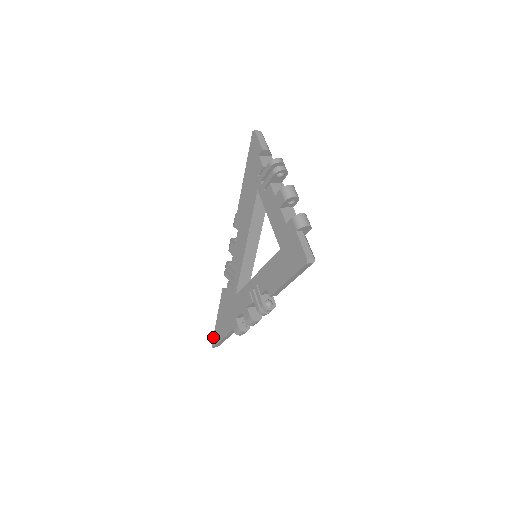
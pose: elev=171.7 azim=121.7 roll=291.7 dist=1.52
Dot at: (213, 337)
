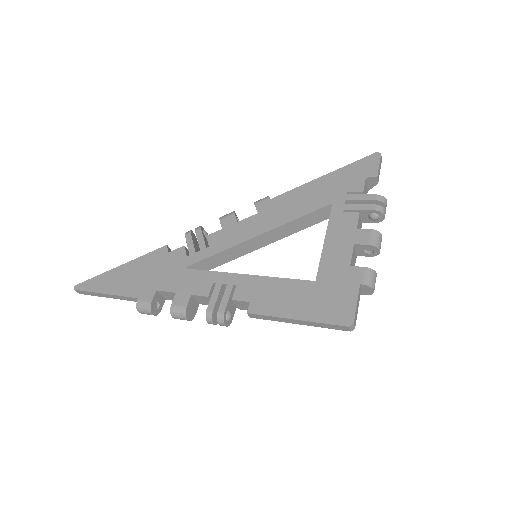
Dot at: (89, 279)
